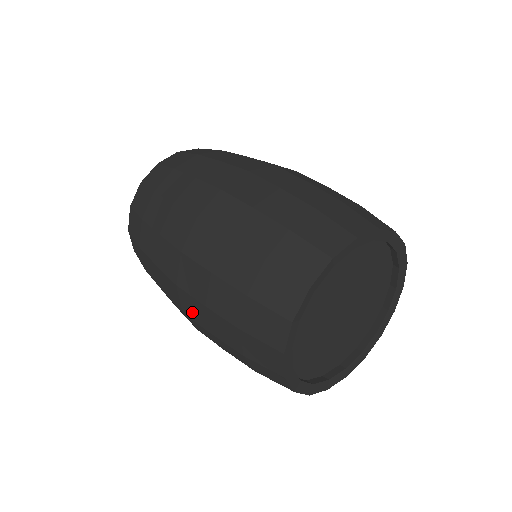
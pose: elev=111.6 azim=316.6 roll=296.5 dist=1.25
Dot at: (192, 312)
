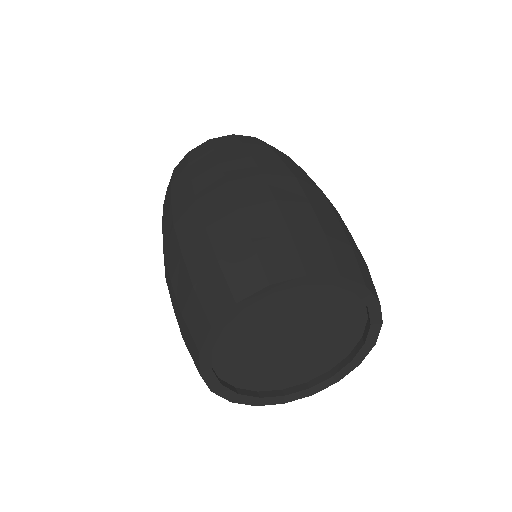
Dot at: (170, 255)
